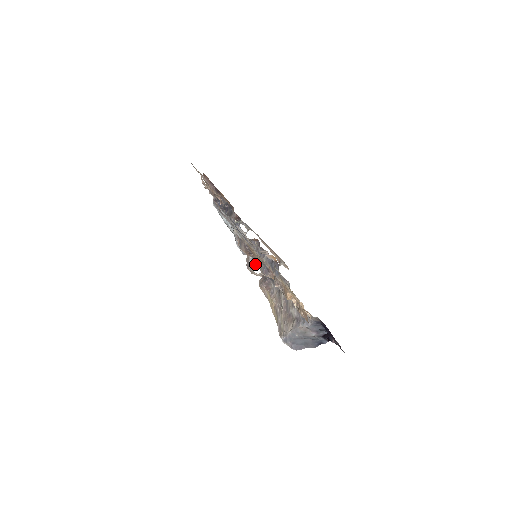
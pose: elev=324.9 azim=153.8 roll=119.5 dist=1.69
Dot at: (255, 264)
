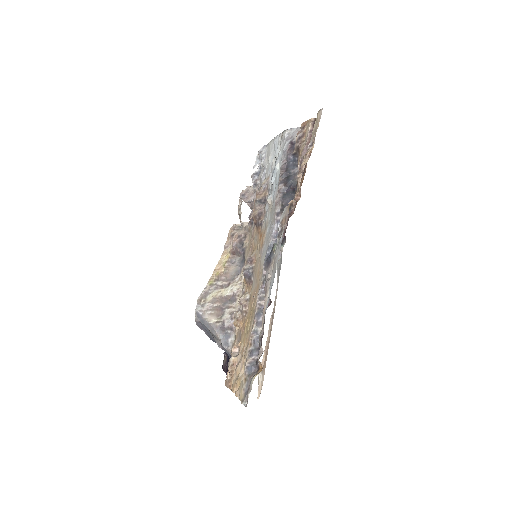
Dot at: (249, 203)
